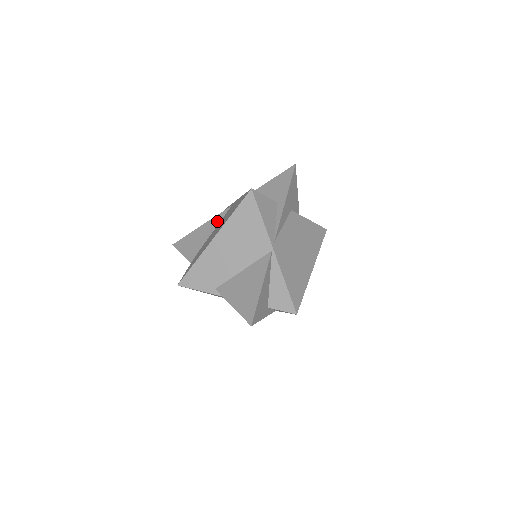
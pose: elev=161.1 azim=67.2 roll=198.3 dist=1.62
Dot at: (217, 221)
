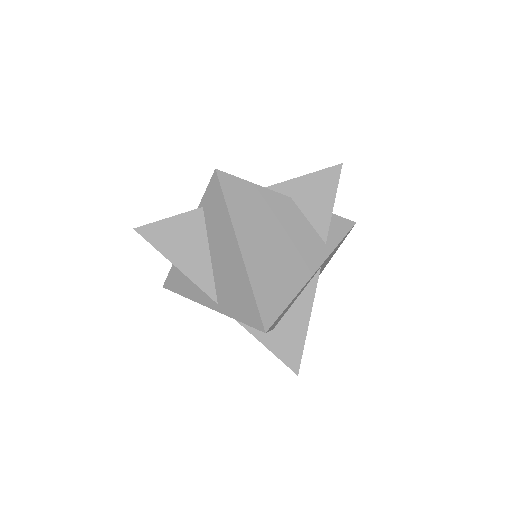
Dot at: occluded
